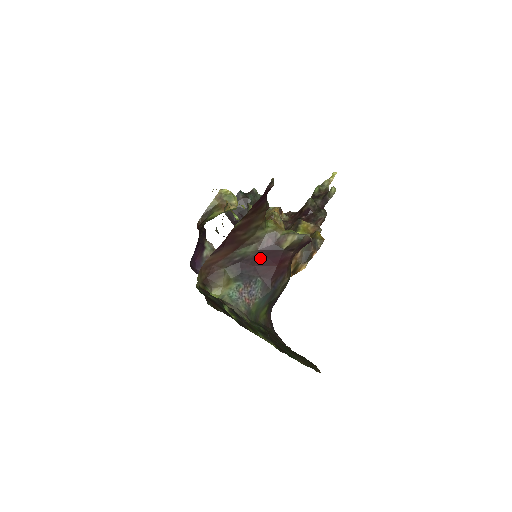
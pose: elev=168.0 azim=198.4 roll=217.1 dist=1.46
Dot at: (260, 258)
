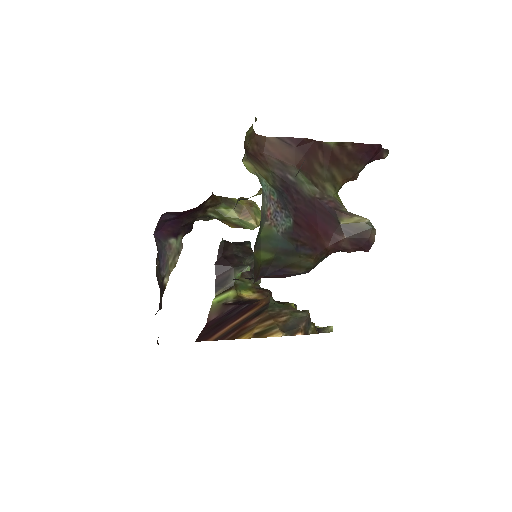
Dot at: (310, 206)
